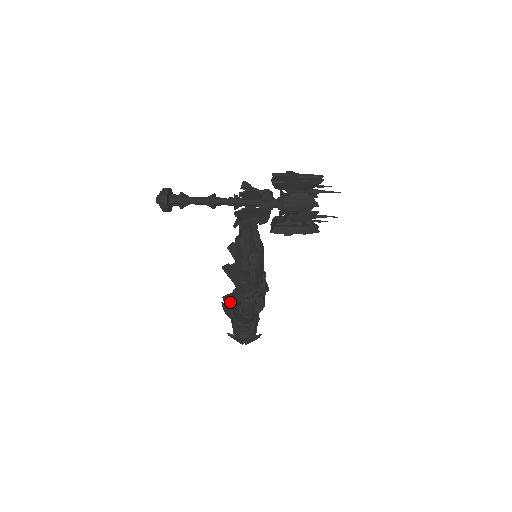
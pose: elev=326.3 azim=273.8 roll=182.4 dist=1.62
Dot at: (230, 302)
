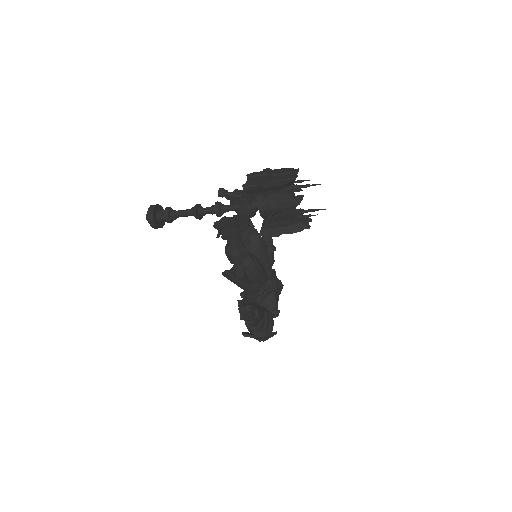
Dot at: (244, 301)
